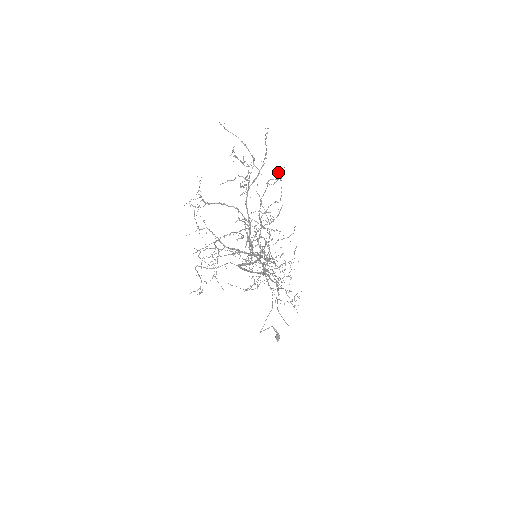
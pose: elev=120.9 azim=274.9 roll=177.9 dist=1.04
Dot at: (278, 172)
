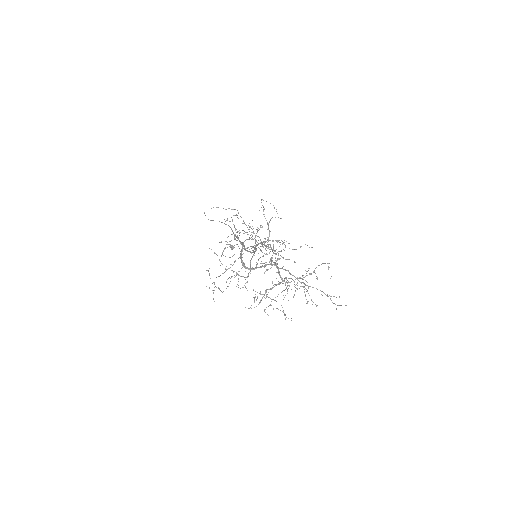
Dot at: occluded
